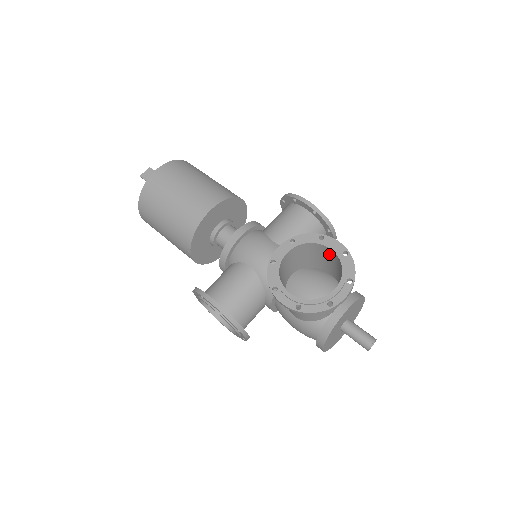
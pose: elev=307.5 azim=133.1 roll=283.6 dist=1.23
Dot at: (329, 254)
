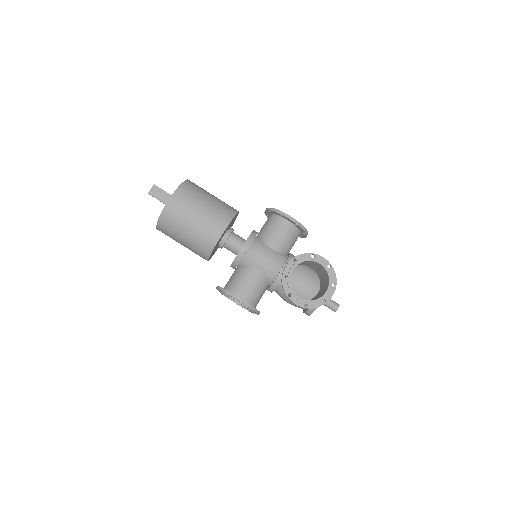
Dot at: (317, 264)
